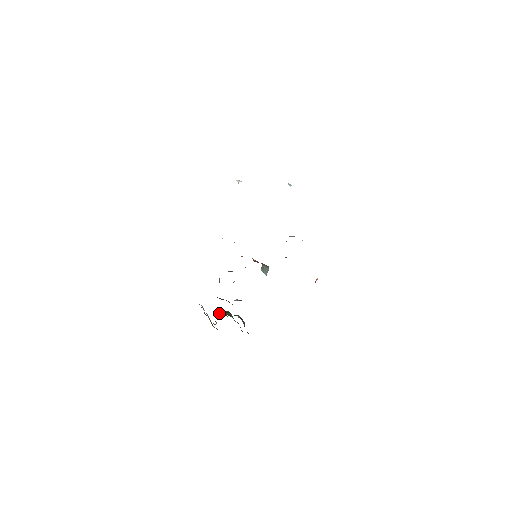
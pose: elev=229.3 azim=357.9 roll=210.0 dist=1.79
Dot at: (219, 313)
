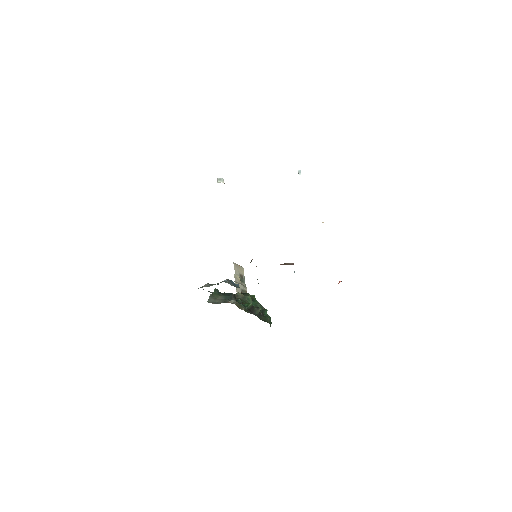
Dot at: occluded
